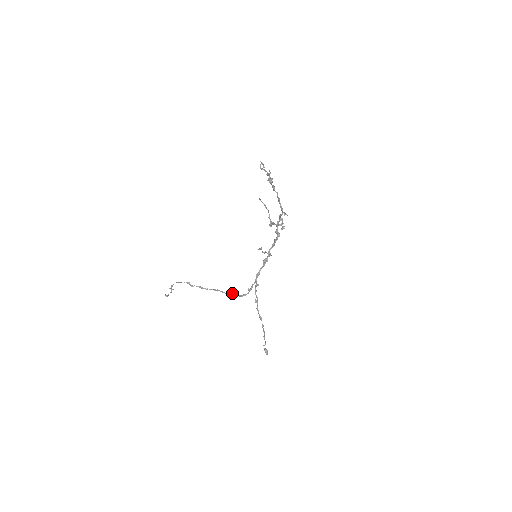
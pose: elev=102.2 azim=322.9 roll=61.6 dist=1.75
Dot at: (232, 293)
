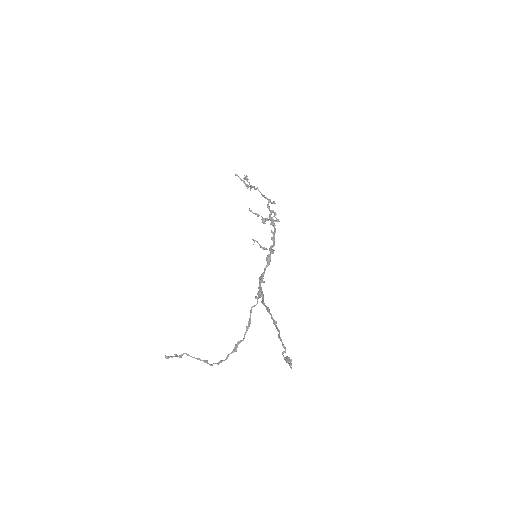
Dot at: (246, 328)
